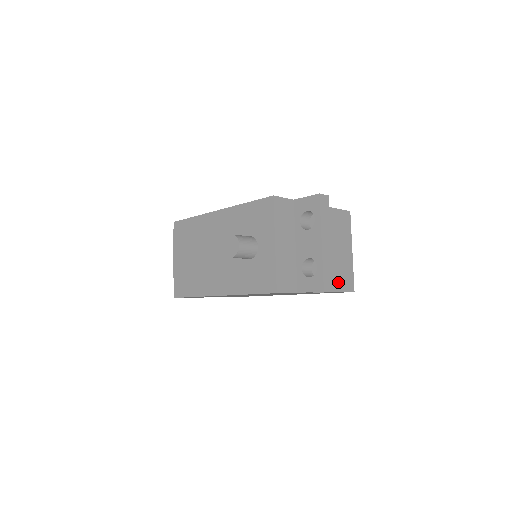
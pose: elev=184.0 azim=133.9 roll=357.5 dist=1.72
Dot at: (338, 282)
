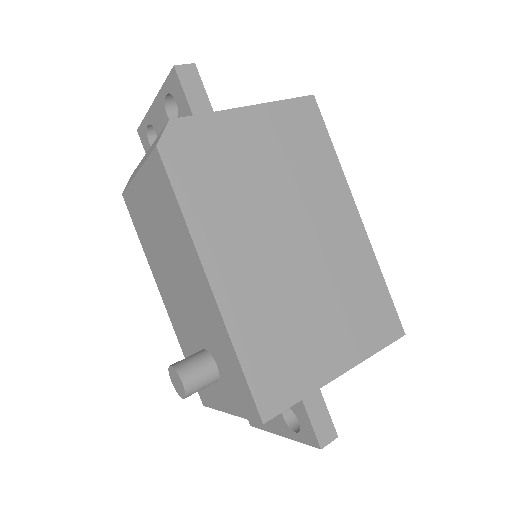
Dot at: occluded
